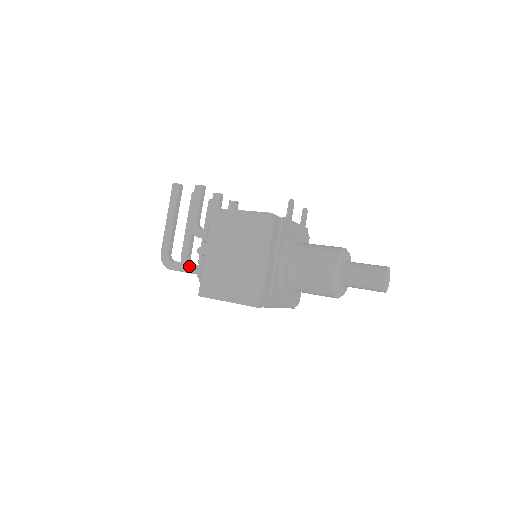
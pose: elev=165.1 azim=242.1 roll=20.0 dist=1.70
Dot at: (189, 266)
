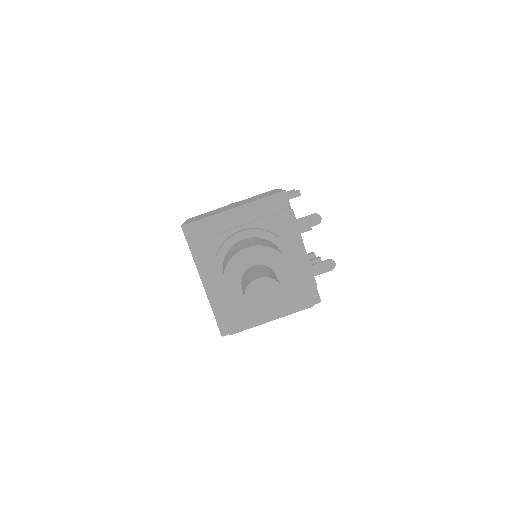
Dot at: occluded
